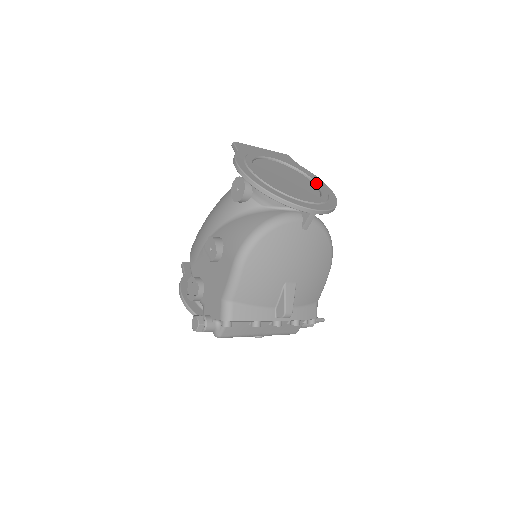
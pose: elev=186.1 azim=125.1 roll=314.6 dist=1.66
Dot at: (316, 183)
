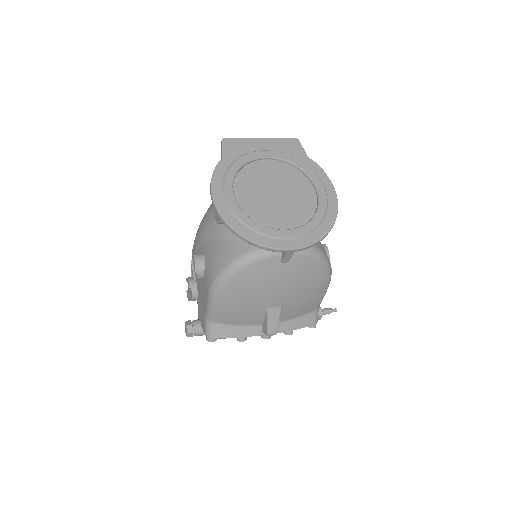
Dot at: (317, 191)
